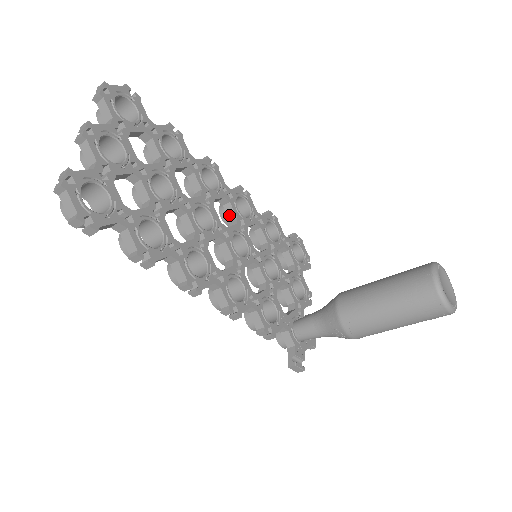
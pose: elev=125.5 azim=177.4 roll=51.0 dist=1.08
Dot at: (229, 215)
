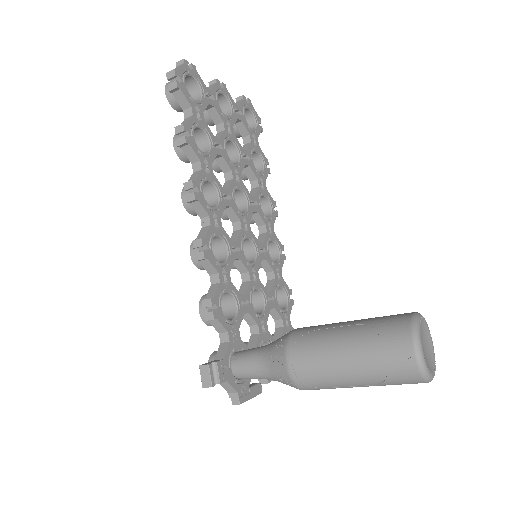
Dot at: (259, 241)
